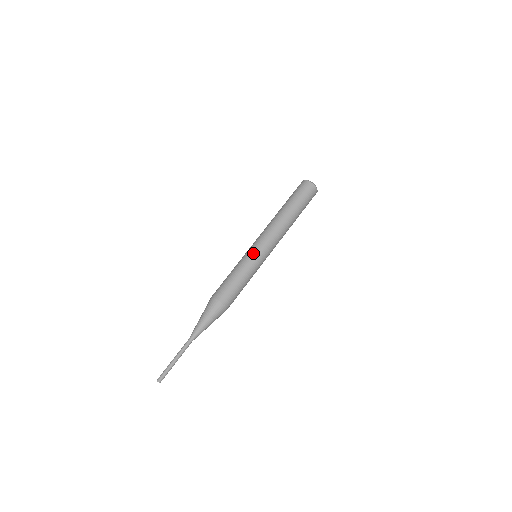
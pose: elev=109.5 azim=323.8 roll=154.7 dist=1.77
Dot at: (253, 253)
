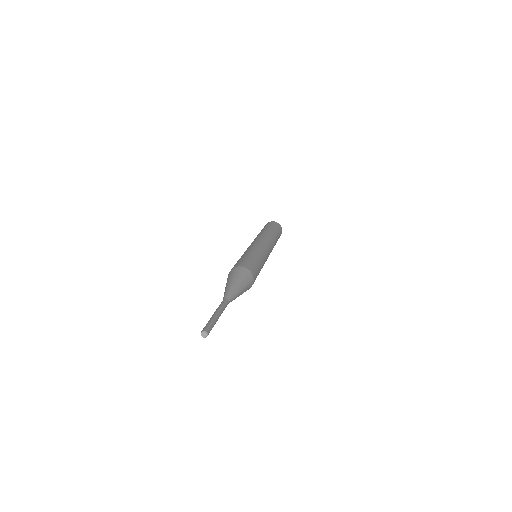
Dot at: (261, 247)
